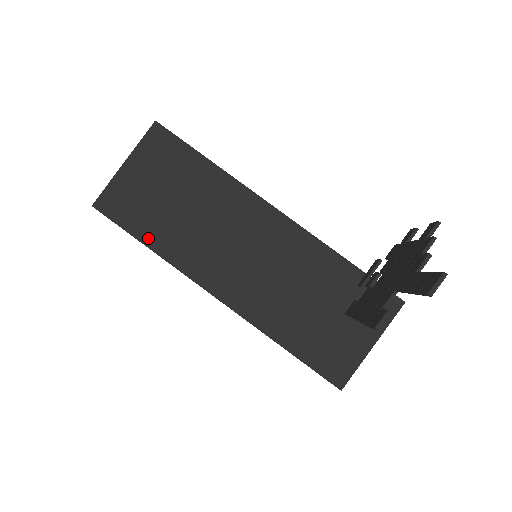
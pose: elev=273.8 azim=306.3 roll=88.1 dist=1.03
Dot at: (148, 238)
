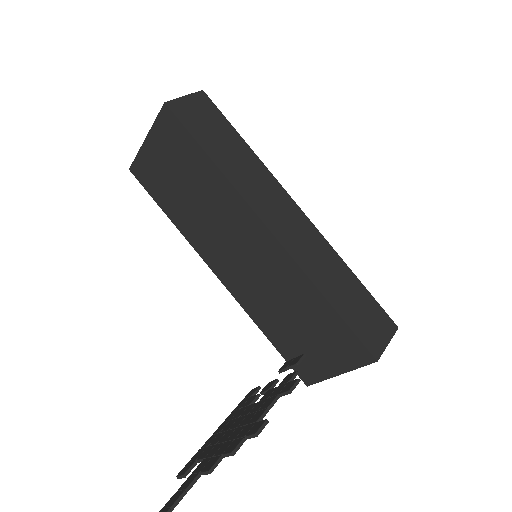
Dot at: (169, 212)
